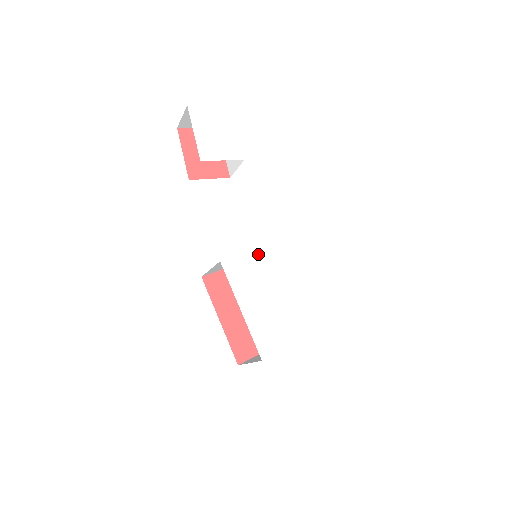
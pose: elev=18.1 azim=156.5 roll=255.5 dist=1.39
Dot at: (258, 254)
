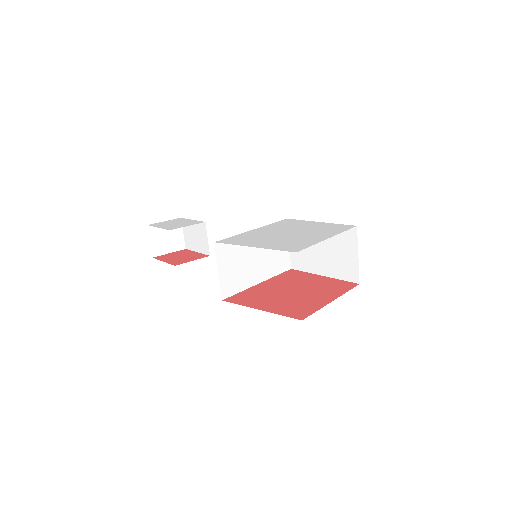
Dot at: (247, 233)
